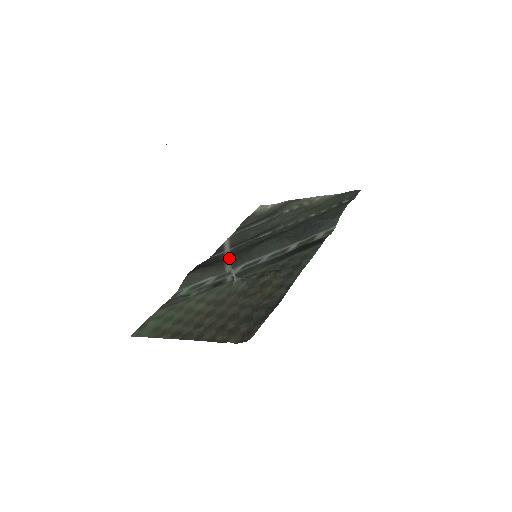
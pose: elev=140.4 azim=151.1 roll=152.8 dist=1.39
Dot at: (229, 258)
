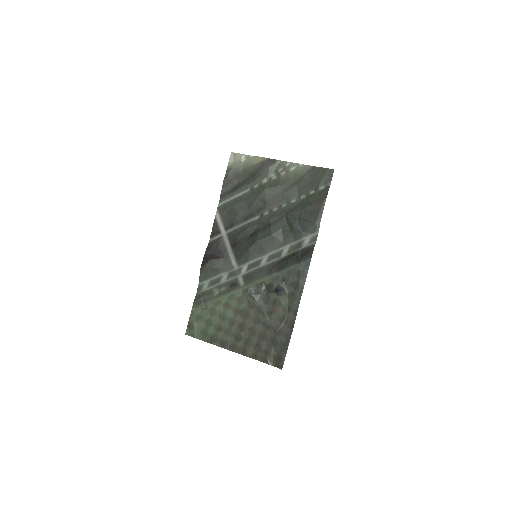
Dot at: (230, 248)
